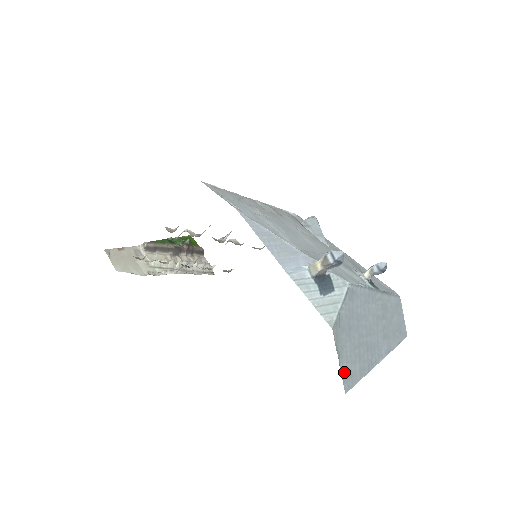
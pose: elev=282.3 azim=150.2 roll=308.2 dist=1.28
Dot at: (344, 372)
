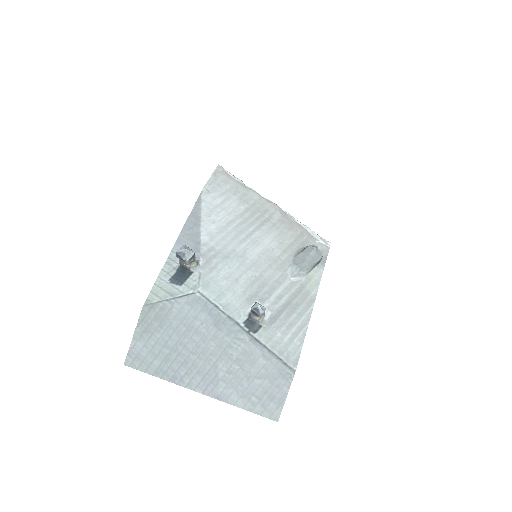
Dot at: (135, 349)
